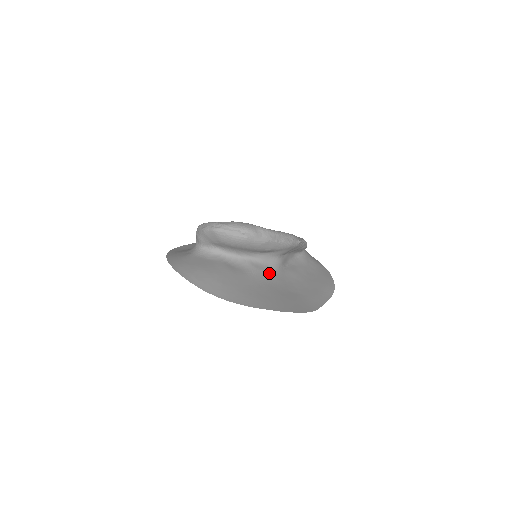
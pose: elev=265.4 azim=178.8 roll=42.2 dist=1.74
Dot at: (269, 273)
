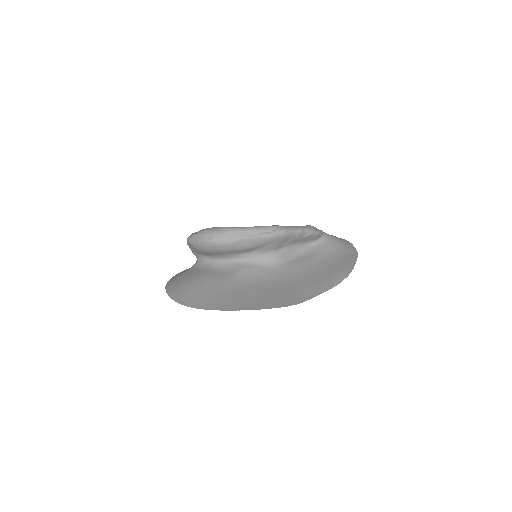
Dot at: (259, 271)
